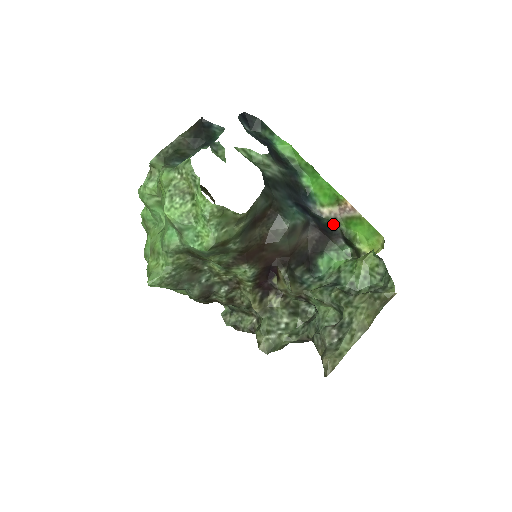
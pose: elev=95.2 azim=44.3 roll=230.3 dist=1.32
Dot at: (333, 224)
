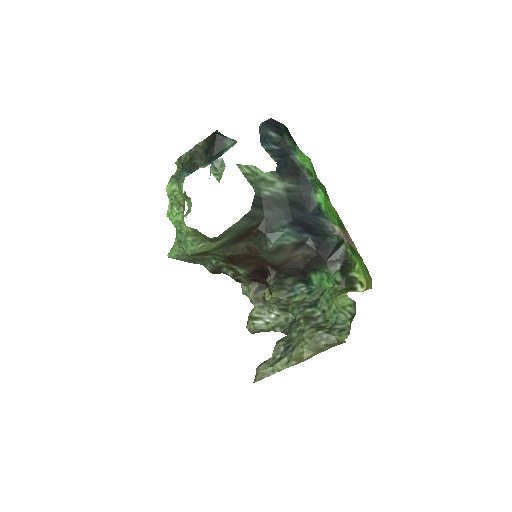
Dot at: (339, 245)
